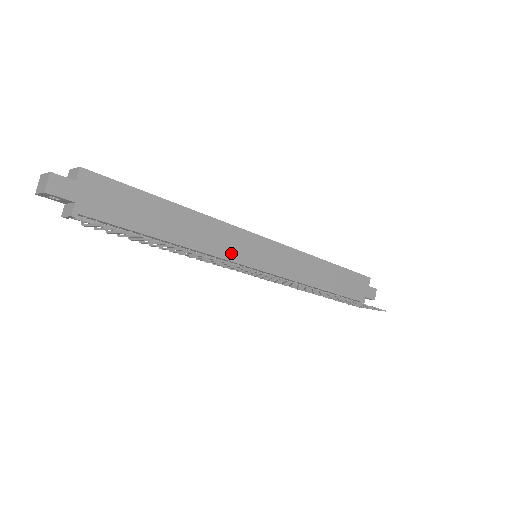
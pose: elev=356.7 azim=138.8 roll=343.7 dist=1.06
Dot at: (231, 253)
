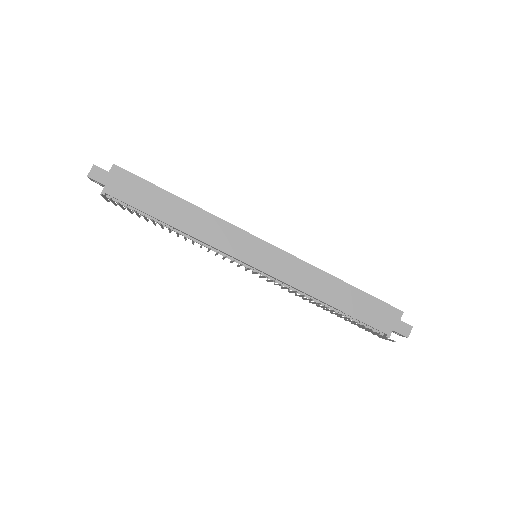
Dot at: (225, 246)
